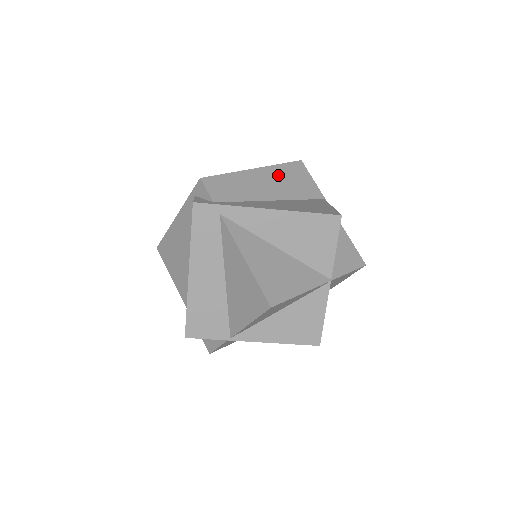
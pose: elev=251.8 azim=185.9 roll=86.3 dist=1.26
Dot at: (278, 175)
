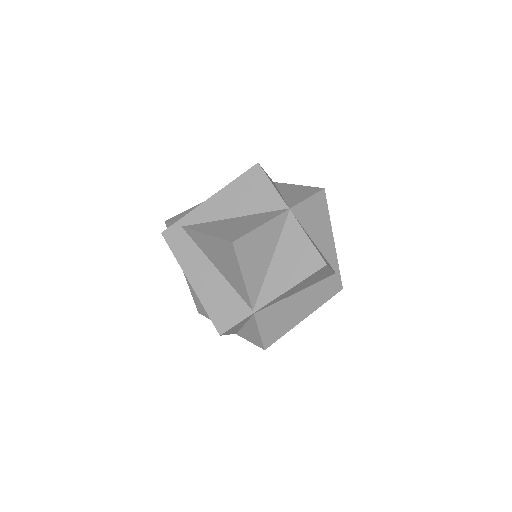
Dot at: occluded
